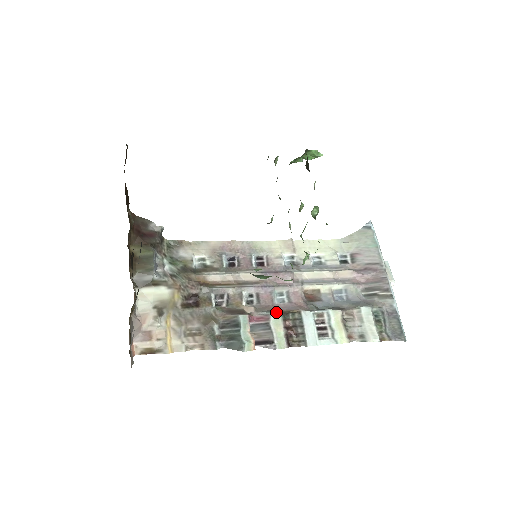
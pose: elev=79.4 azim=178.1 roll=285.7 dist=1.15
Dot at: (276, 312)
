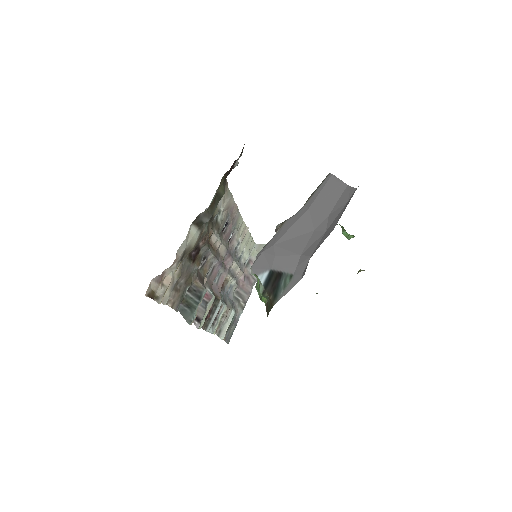
Dot at: occluded
